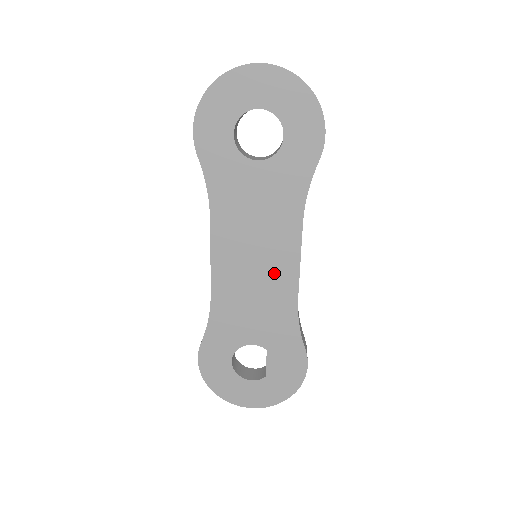
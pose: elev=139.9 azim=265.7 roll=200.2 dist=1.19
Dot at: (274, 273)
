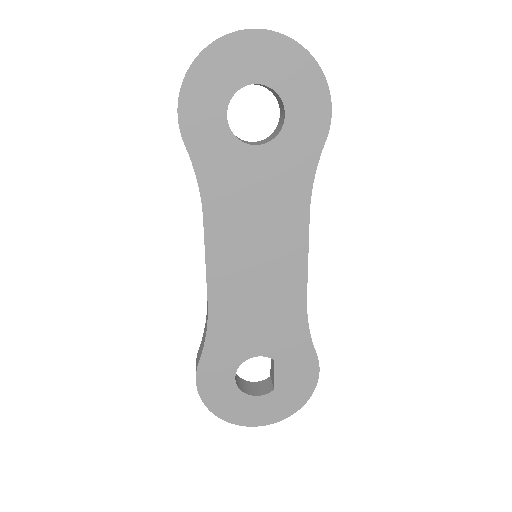
Dot at: (279, 273)
